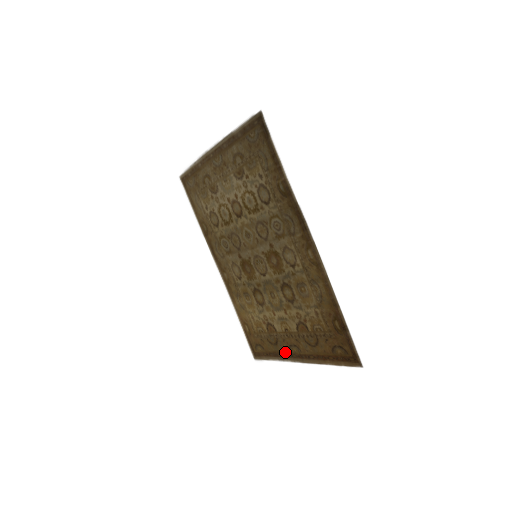
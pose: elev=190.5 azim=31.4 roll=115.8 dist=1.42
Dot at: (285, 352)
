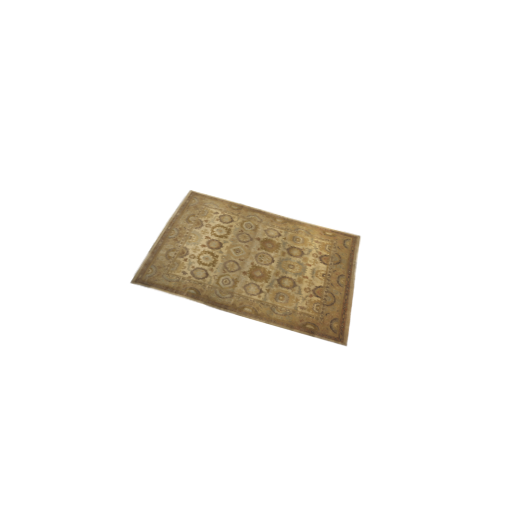
Dot at: (346, 271)
